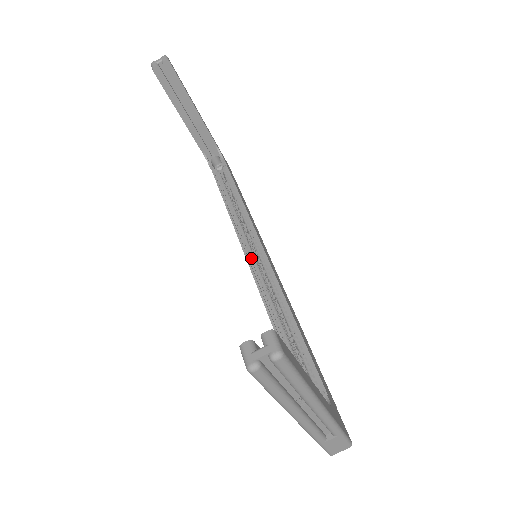
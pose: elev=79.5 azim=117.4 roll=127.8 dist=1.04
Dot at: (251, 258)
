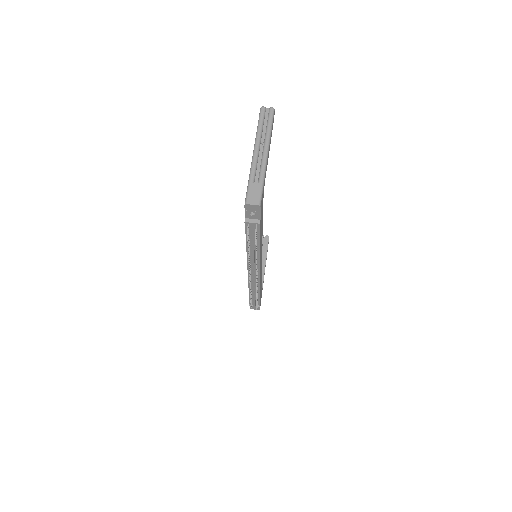
Dot at: occluded
